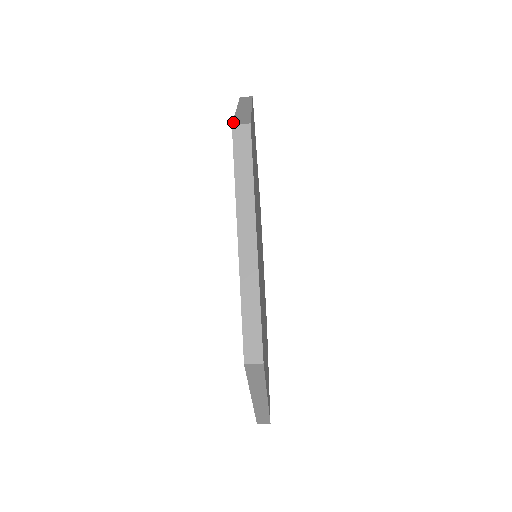
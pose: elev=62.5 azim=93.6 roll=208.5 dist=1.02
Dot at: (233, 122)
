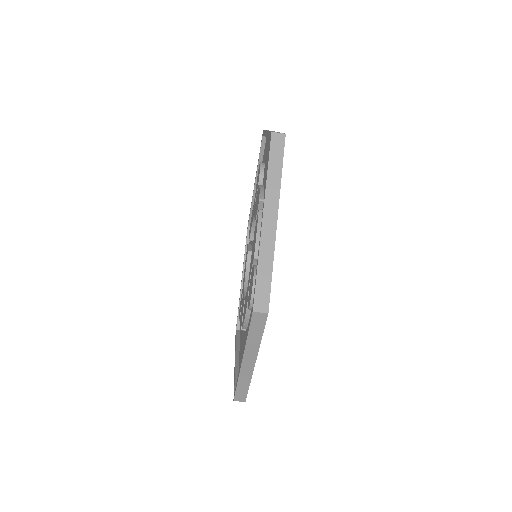
Dot at: (254, 301)
